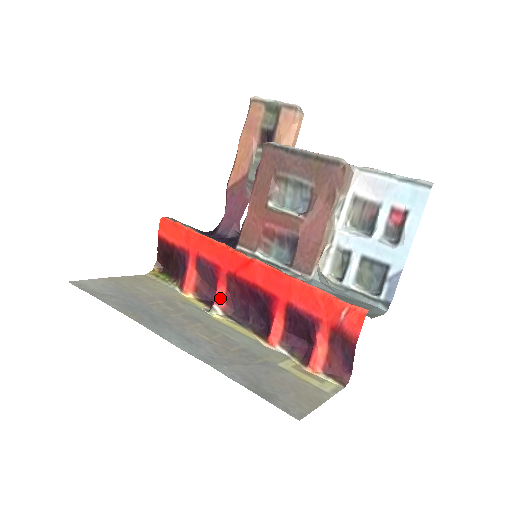
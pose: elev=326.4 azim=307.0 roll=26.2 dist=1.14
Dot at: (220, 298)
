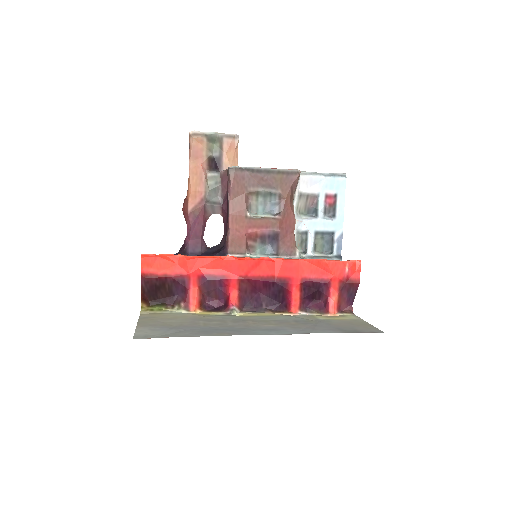
Dot at: (235, 300)
